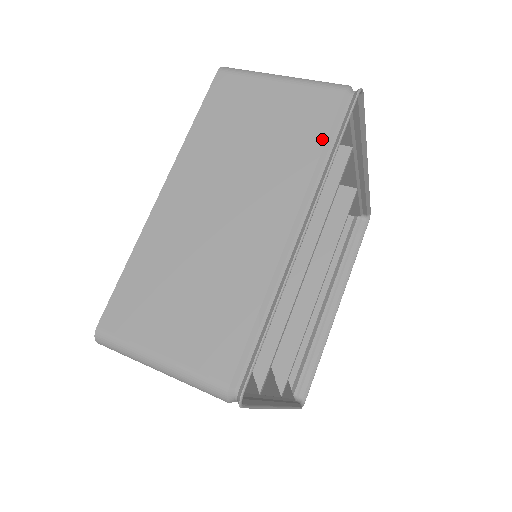
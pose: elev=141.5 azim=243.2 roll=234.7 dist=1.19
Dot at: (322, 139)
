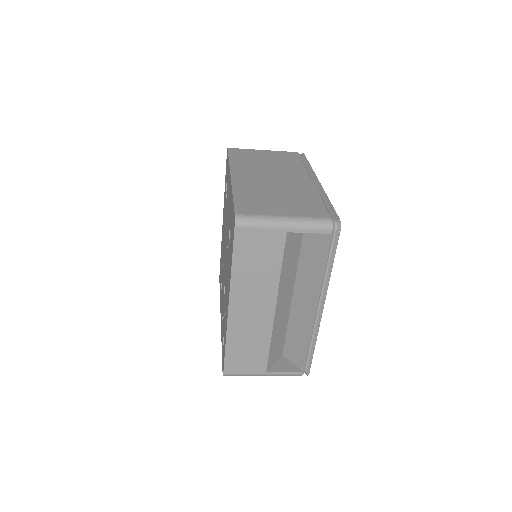
Dot at: (301, 162)
